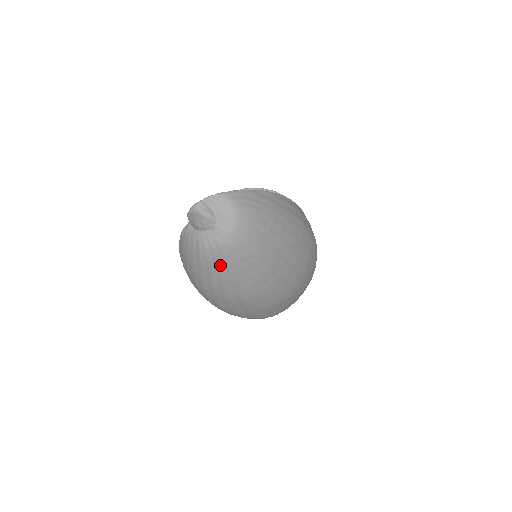
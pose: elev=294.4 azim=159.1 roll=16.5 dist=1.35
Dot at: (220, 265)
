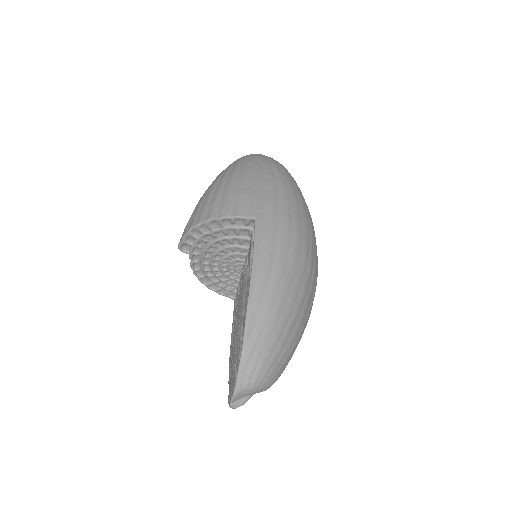
Dot at: occluded
